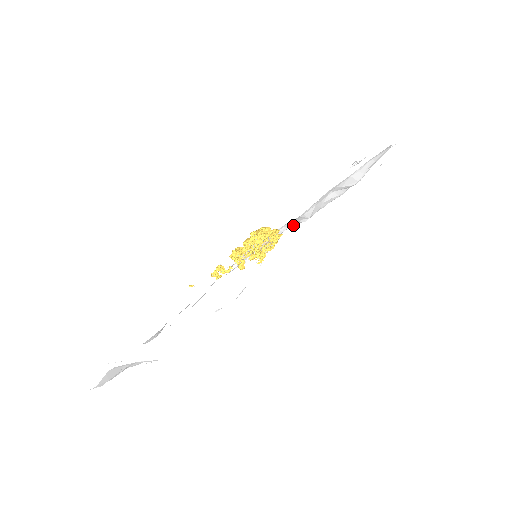
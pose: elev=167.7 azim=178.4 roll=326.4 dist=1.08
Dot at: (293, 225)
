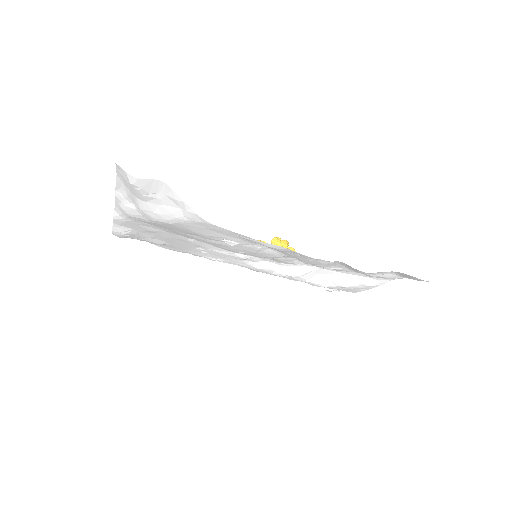
Dot at: (280, 273)
